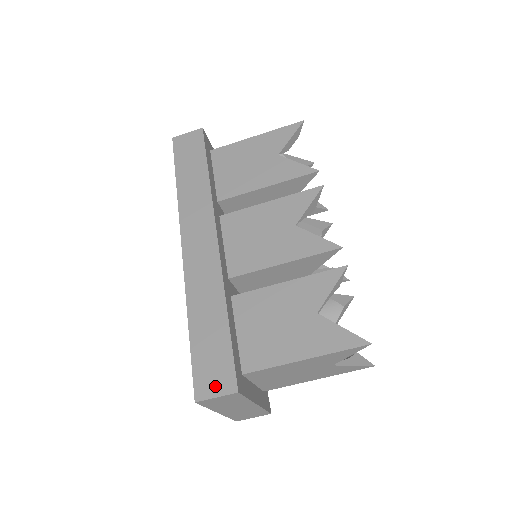
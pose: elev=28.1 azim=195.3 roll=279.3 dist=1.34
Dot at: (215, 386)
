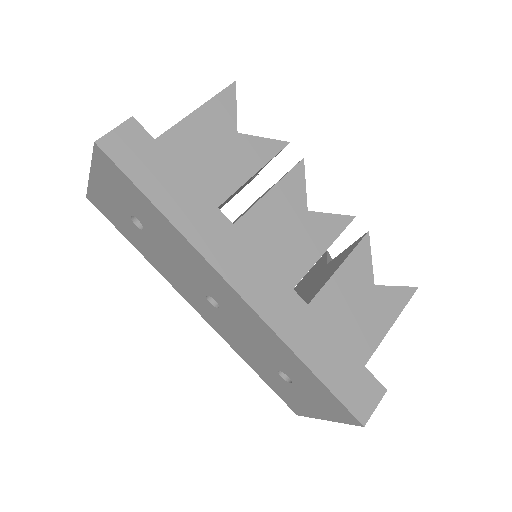
Dot at: (369, 400)
